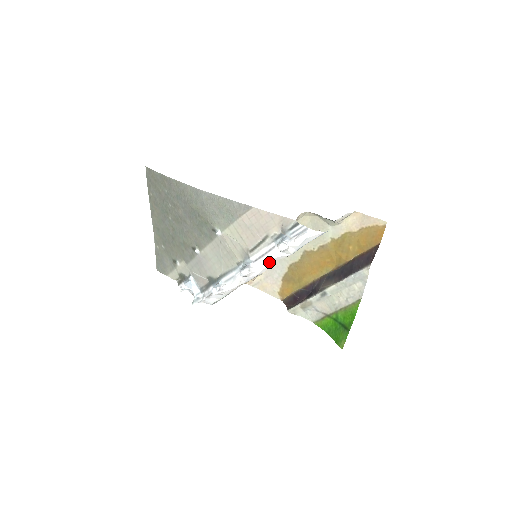
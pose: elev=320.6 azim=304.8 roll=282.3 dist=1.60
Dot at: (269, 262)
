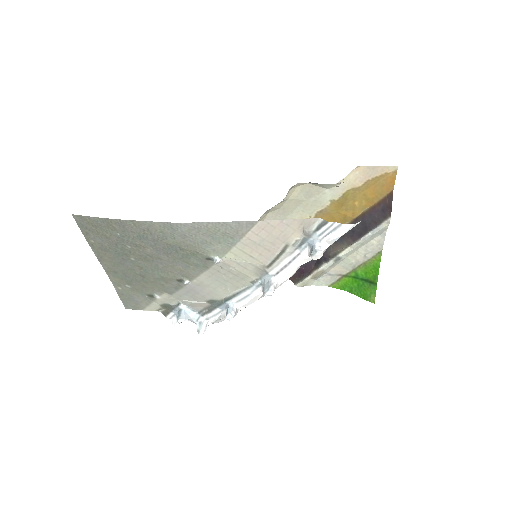
Dot at: (295, 270)
